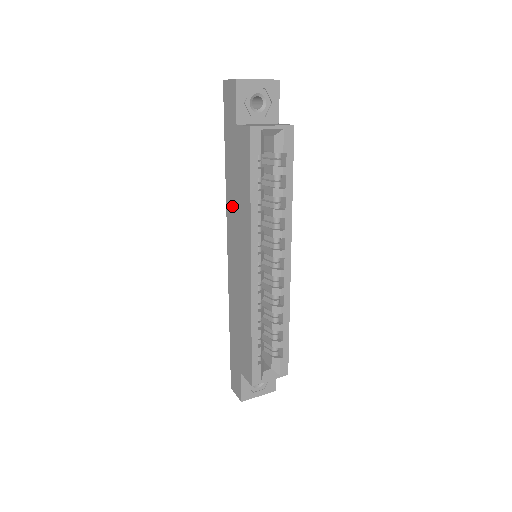
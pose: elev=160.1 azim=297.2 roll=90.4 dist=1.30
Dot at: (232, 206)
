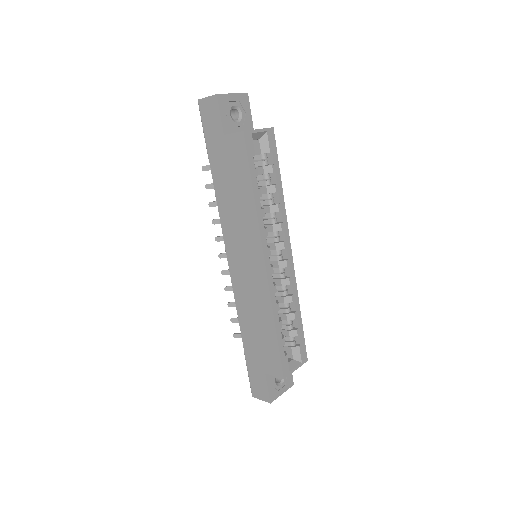
Dot at: (228, 213)
